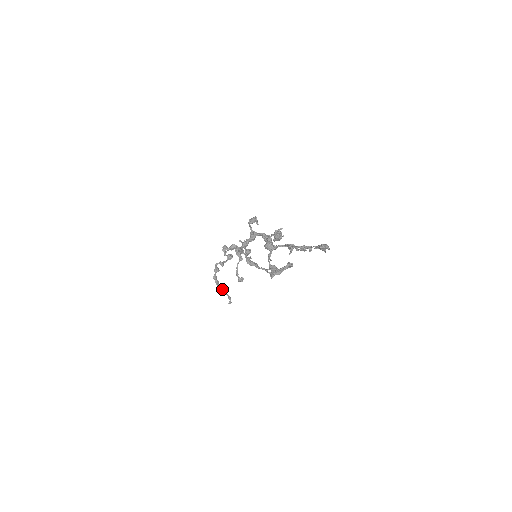
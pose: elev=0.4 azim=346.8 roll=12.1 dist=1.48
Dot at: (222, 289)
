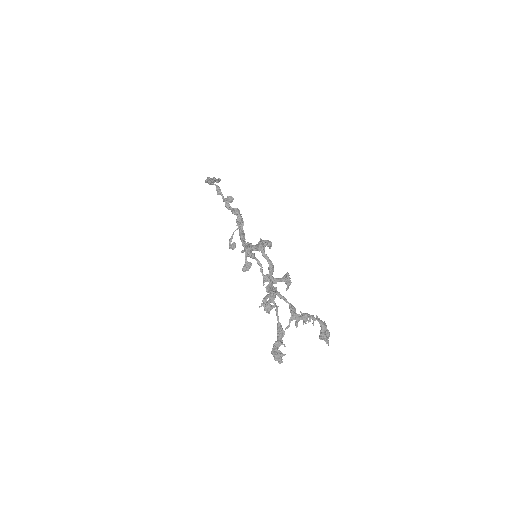
Dot at: (213, 178)
